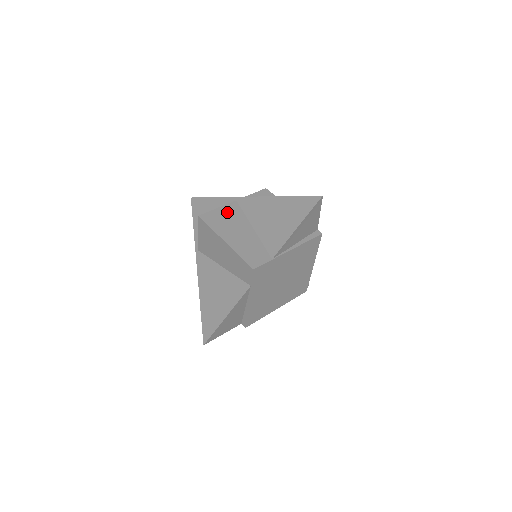
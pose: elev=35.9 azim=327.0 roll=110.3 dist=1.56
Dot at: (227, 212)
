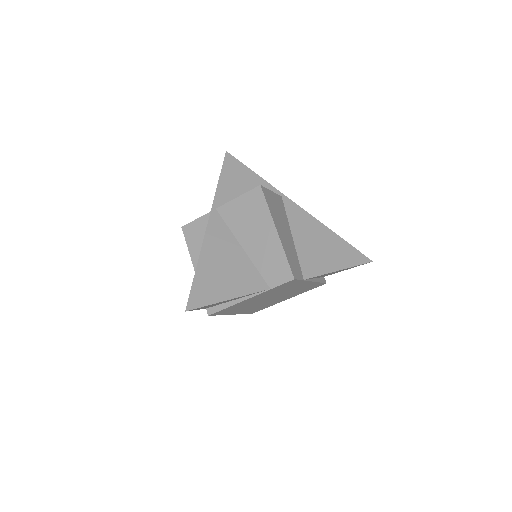
Dot at: (277, 202)
